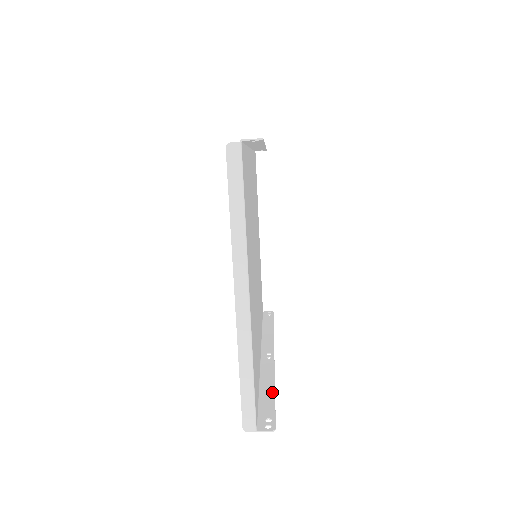
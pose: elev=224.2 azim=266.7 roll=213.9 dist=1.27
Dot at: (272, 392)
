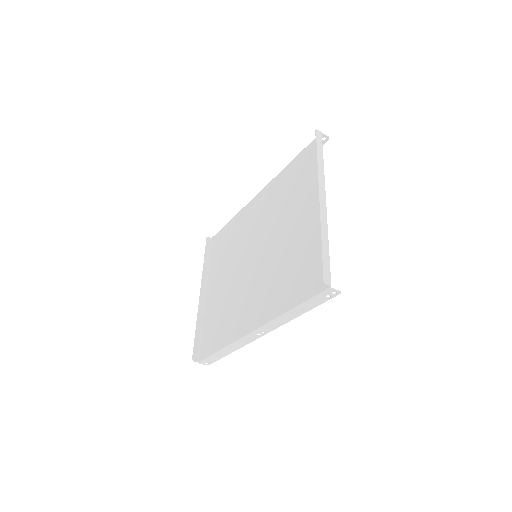
Dot at: (303, 311)
